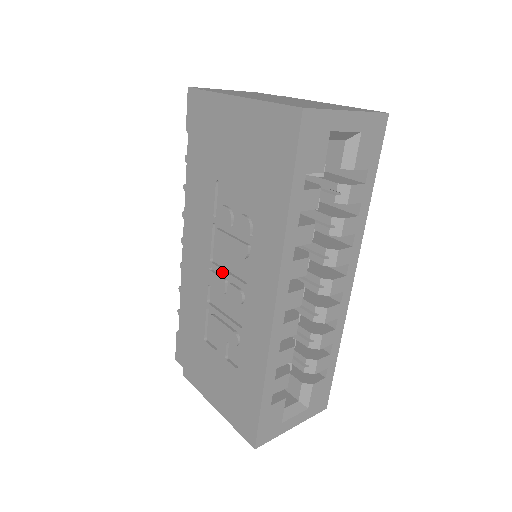
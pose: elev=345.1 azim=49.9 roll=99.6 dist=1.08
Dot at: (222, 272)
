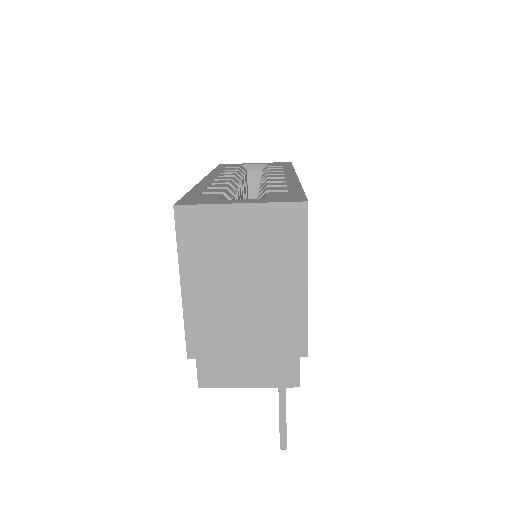
Dot at: occluded
